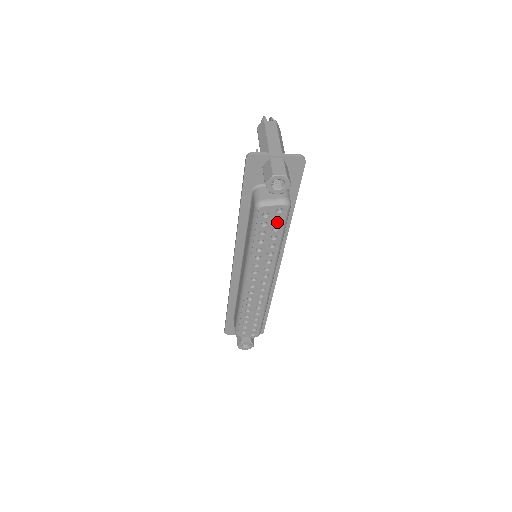
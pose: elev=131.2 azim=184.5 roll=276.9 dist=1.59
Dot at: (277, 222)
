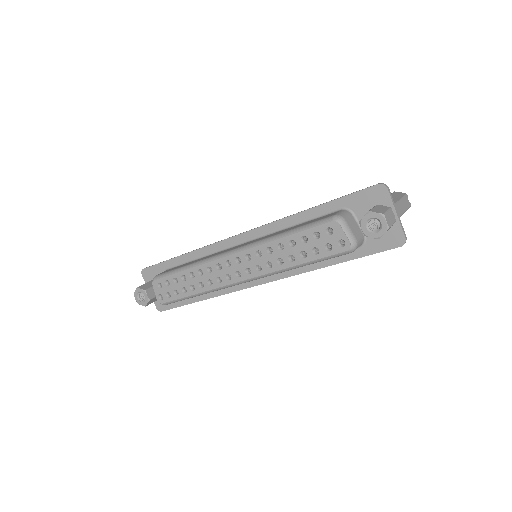
Dot at: (325, 248)
